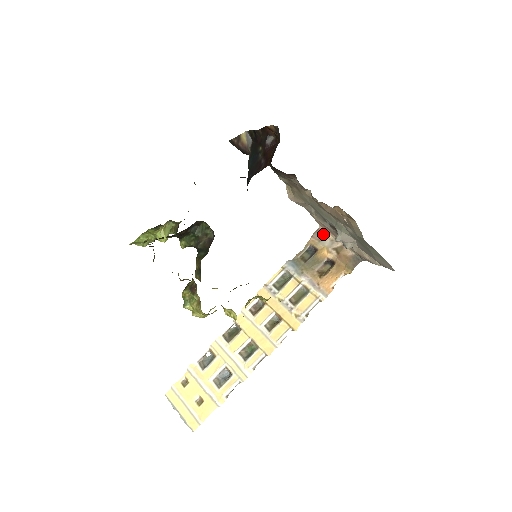
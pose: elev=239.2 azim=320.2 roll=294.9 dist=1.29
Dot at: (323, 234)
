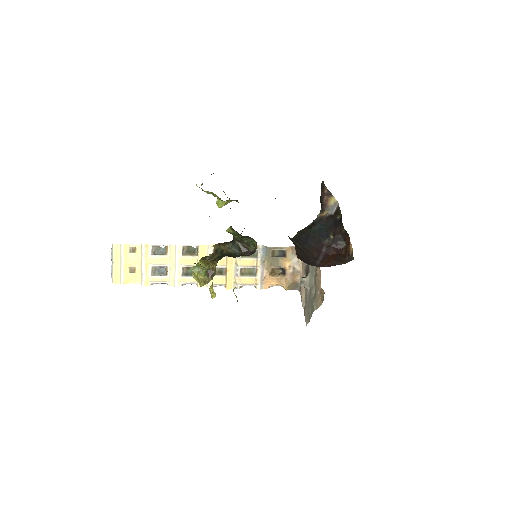
Dot at: occluded
